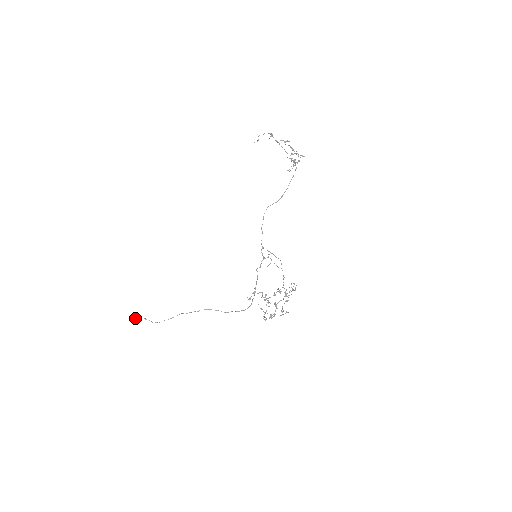
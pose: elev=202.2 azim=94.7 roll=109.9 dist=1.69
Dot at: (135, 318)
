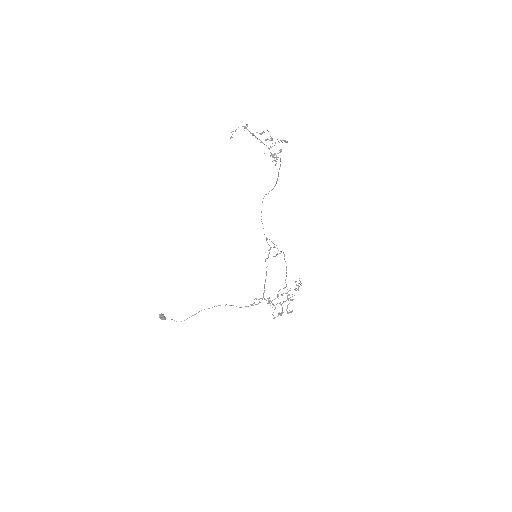
Dot at: occluded
